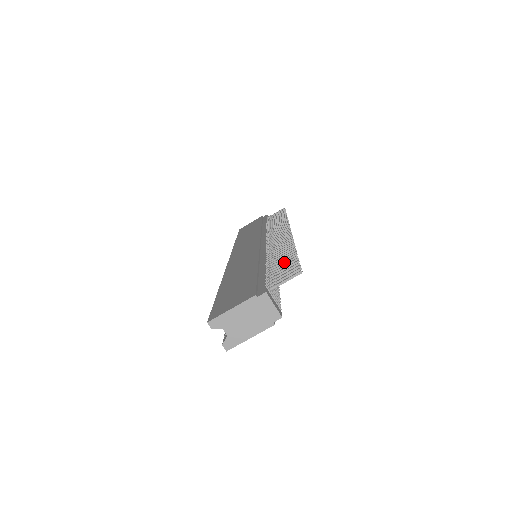
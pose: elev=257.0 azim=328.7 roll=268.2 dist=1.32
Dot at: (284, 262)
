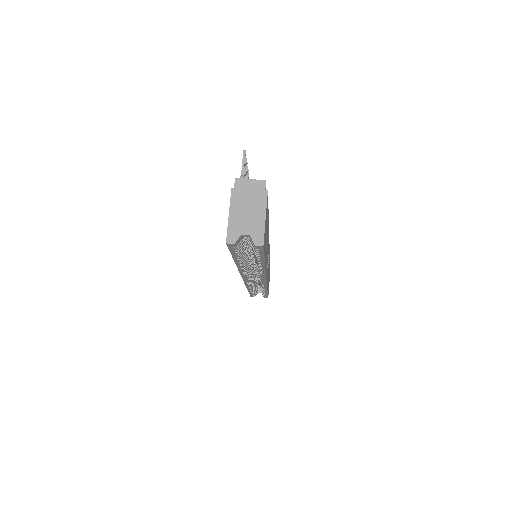
Dot at: occluded
